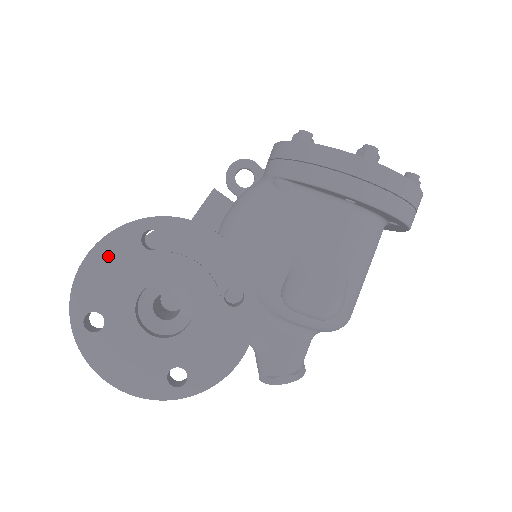
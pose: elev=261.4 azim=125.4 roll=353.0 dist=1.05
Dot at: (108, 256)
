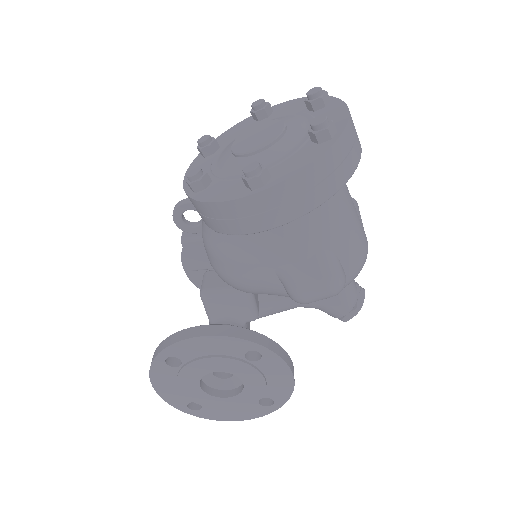
Dot at: (163, 381)
